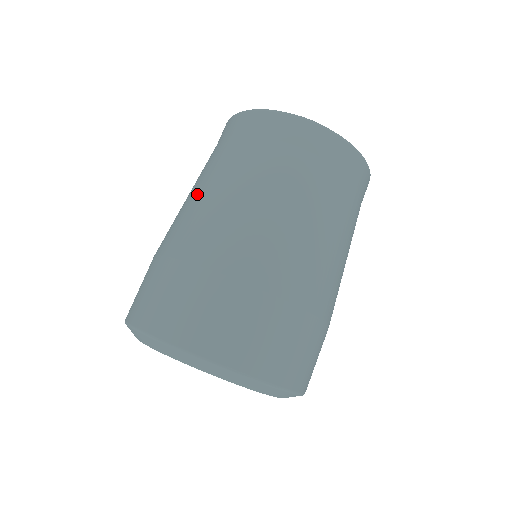
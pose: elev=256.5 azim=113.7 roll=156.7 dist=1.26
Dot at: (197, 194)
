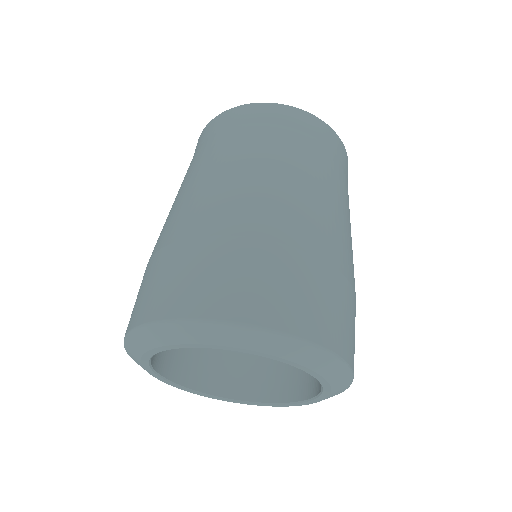
Dot at: (227, 174)
